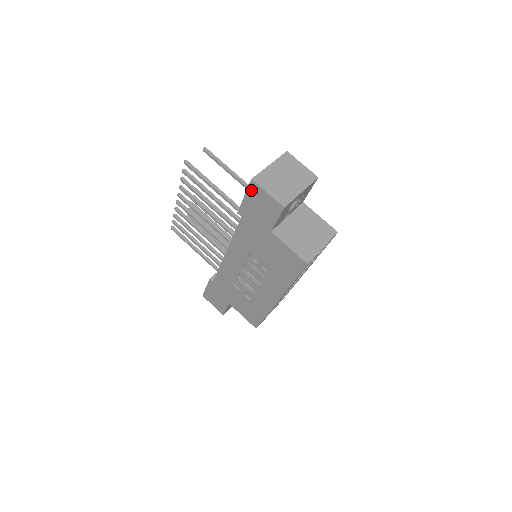
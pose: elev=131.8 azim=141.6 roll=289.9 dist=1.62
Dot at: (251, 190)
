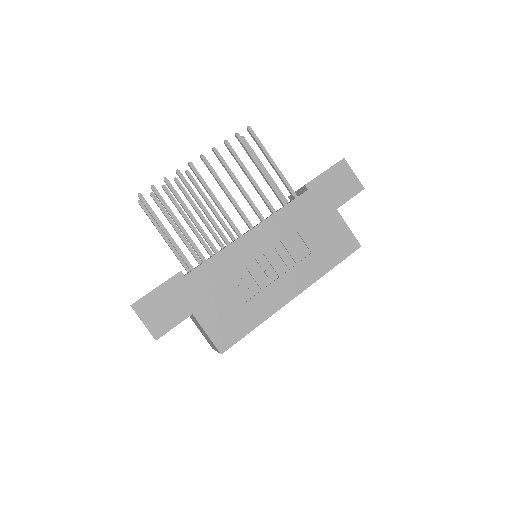
Dot at: (338, 167)
